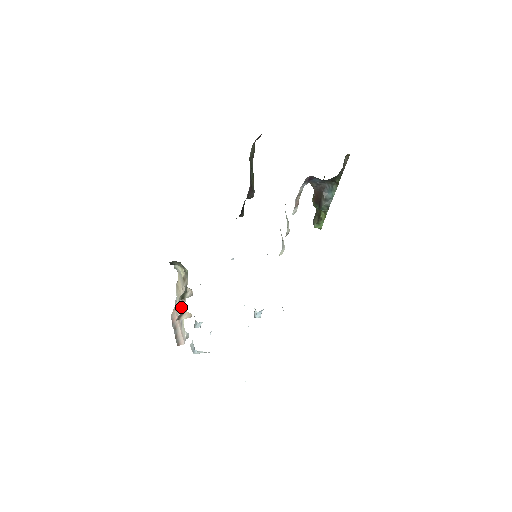
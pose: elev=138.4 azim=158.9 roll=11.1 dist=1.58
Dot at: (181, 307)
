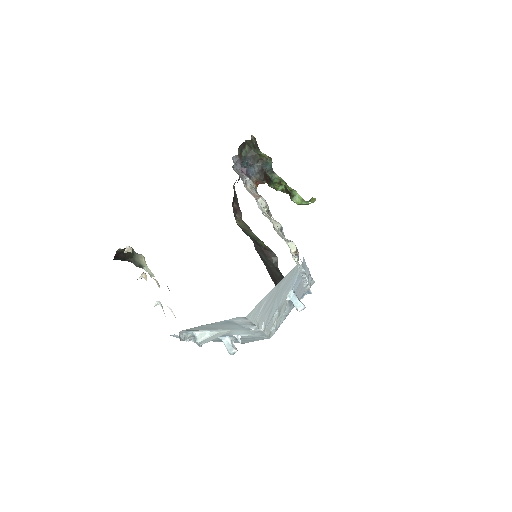
Dot at: occluded
